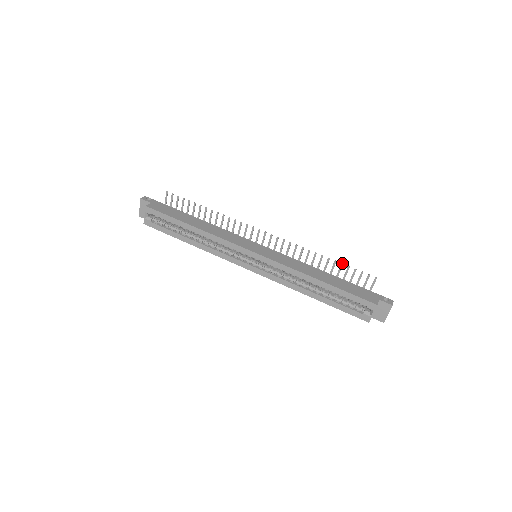
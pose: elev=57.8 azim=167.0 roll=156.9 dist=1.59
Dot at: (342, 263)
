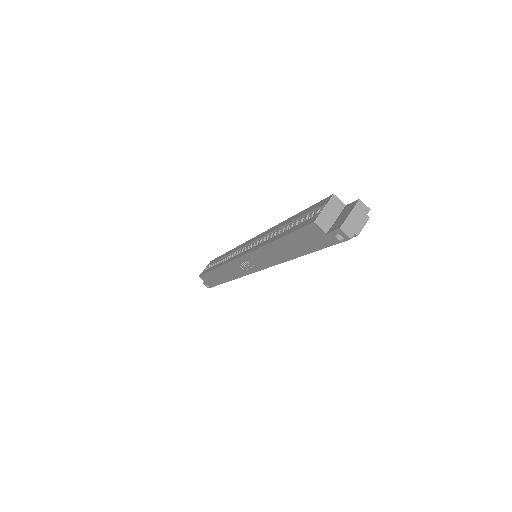
Dot at: occluded
